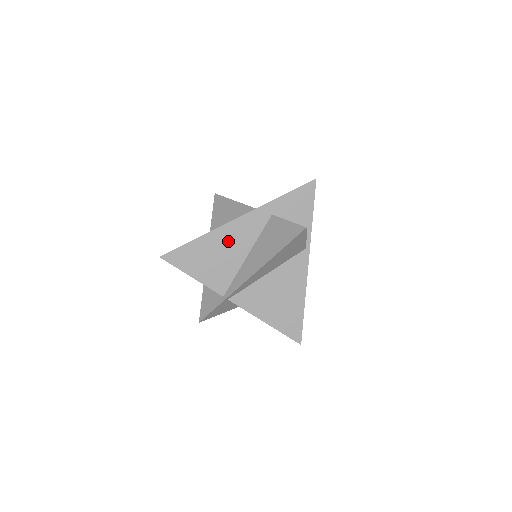
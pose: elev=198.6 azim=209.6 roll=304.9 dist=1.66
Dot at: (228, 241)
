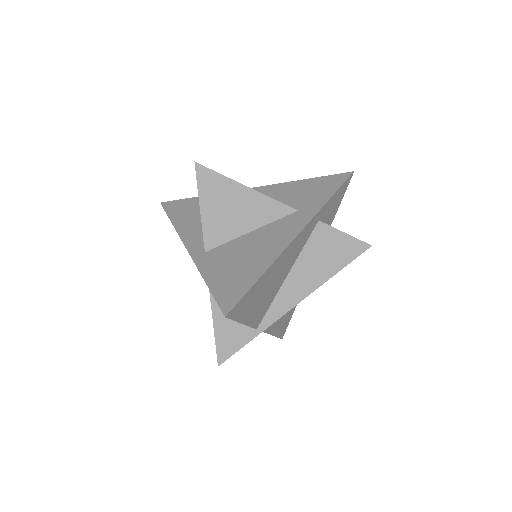
Dot at: (283, 265)
